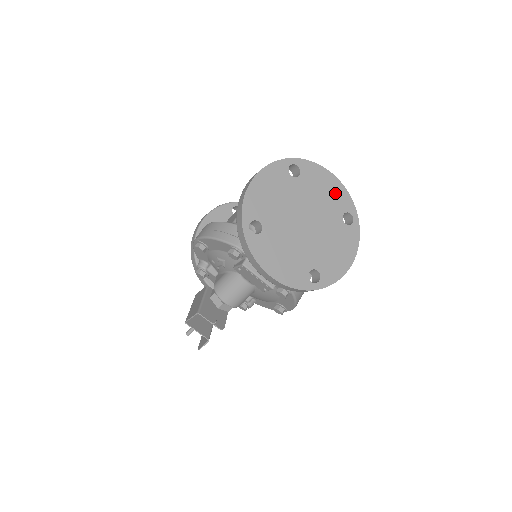
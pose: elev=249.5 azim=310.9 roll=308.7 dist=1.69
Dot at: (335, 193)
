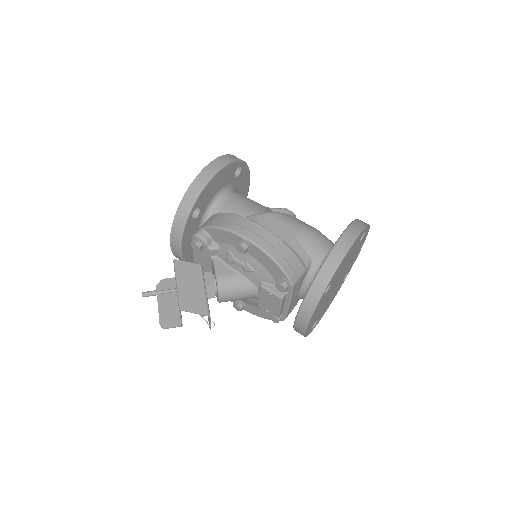
Dot at: (356, 256)
